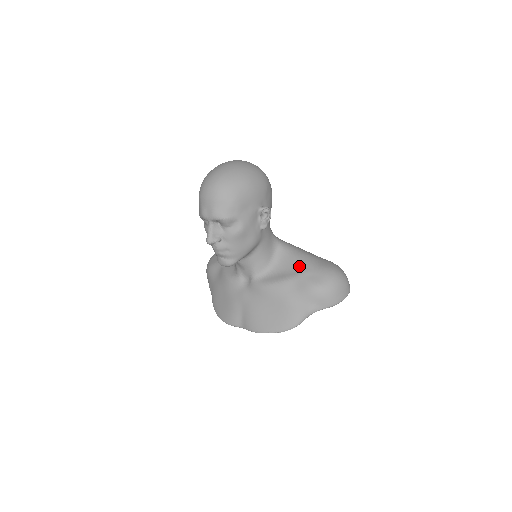
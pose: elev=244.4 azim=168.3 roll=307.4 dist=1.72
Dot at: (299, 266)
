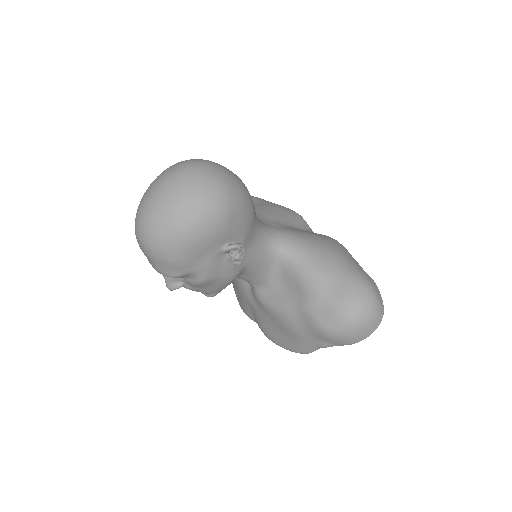
Dot at: (304, 292)
